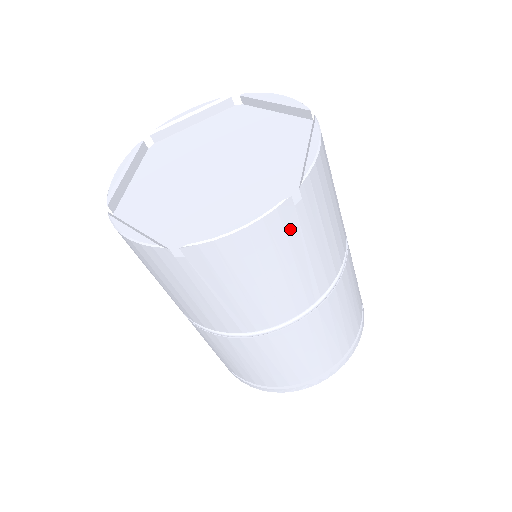
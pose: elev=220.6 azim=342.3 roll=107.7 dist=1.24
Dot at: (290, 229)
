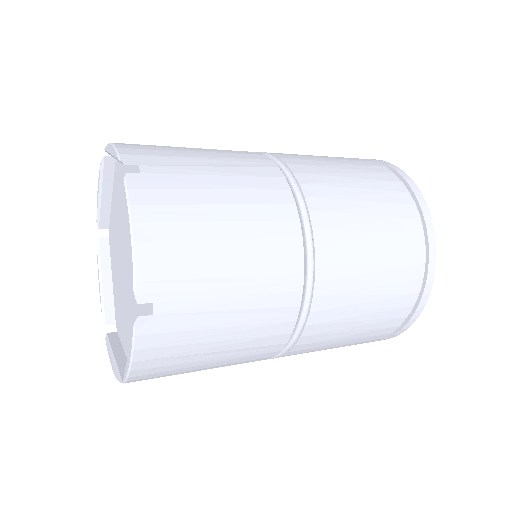
Dot at: (175, 325)
